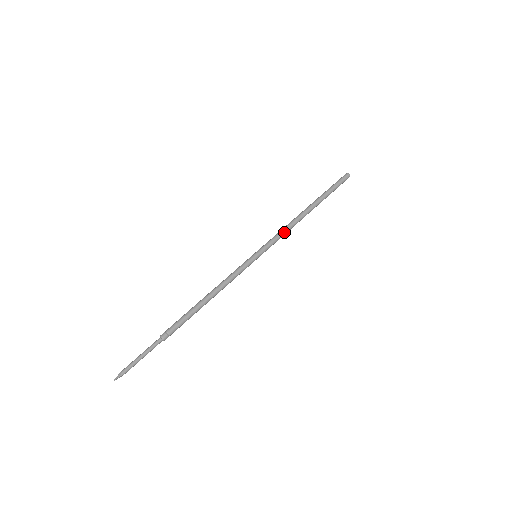
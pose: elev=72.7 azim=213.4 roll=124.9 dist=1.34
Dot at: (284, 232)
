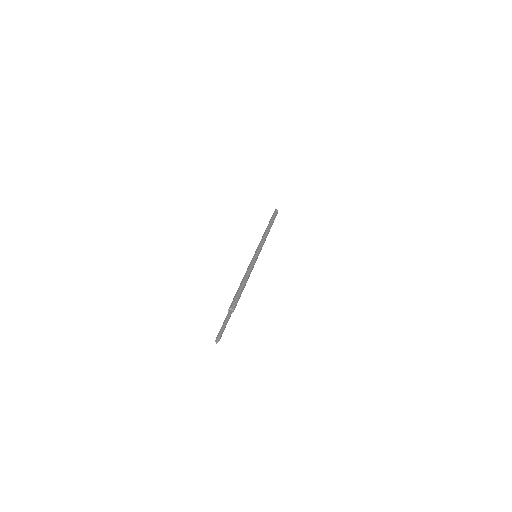
Dot at: occluded
